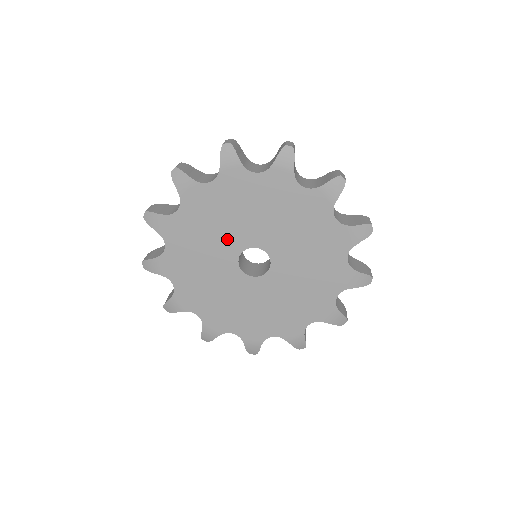
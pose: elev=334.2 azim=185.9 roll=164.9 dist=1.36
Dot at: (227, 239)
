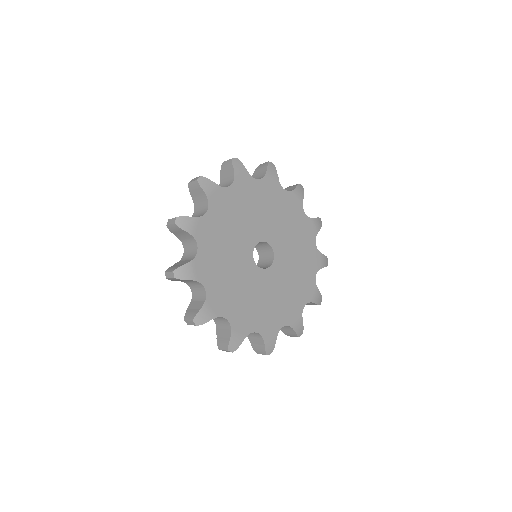
Dot at: (239, 250)
